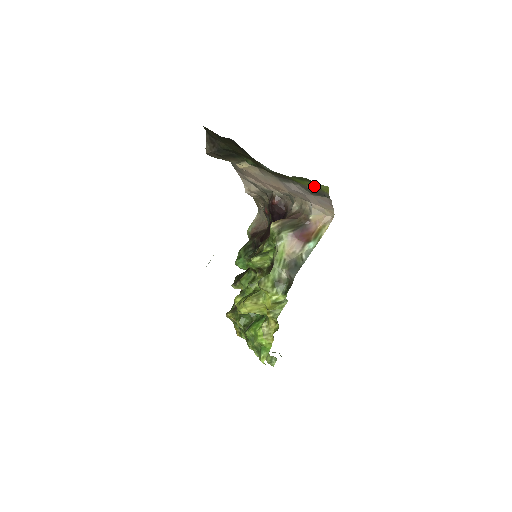
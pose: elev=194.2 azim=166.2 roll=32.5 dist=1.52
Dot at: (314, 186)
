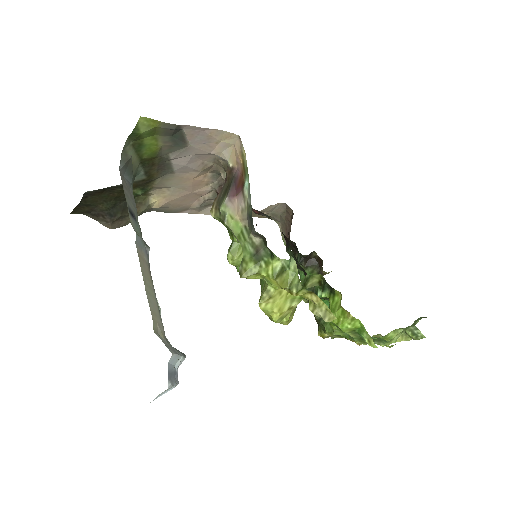
Dot at: (157, 136)
